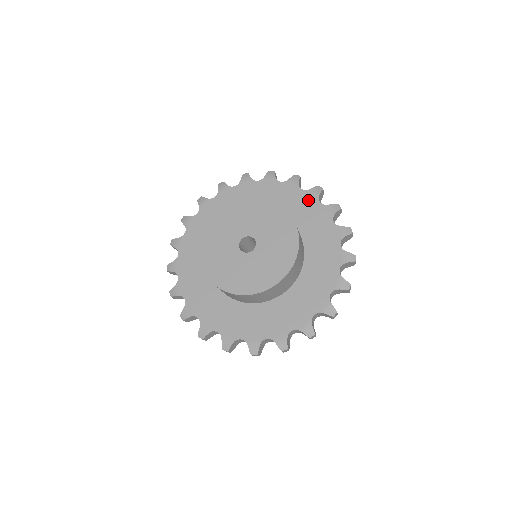
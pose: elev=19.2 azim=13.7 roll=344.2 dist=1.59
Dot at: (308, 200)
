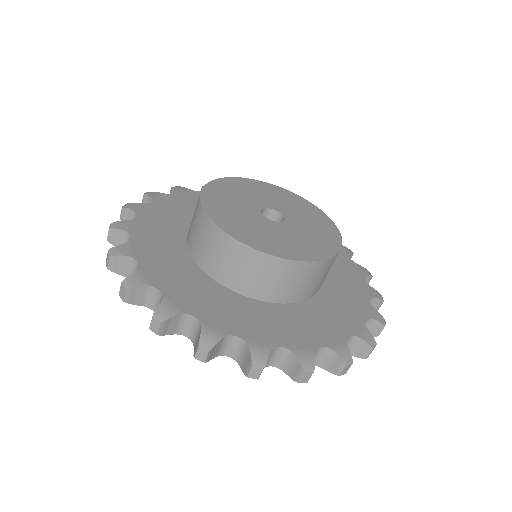
Dot at: occluded
